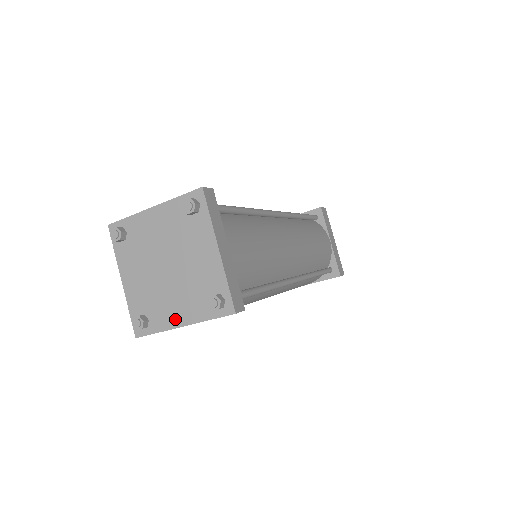
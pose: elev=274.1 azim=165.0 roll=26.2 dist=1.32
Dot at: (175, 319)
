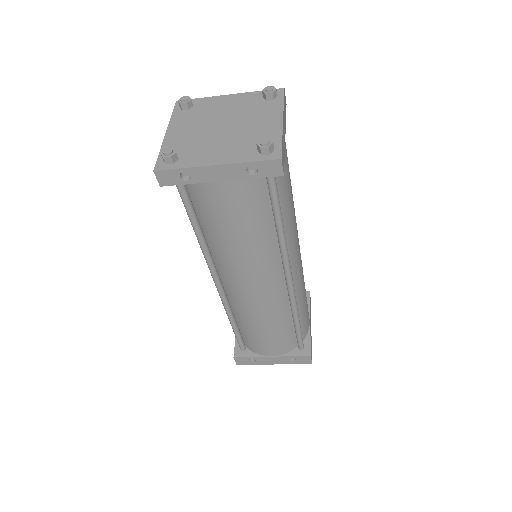
Dot at: (210, 159)
